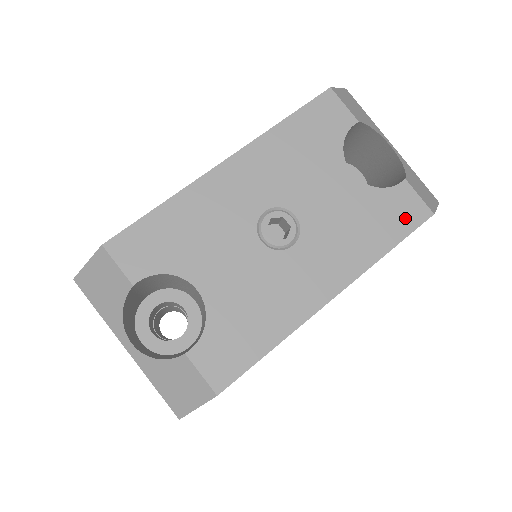
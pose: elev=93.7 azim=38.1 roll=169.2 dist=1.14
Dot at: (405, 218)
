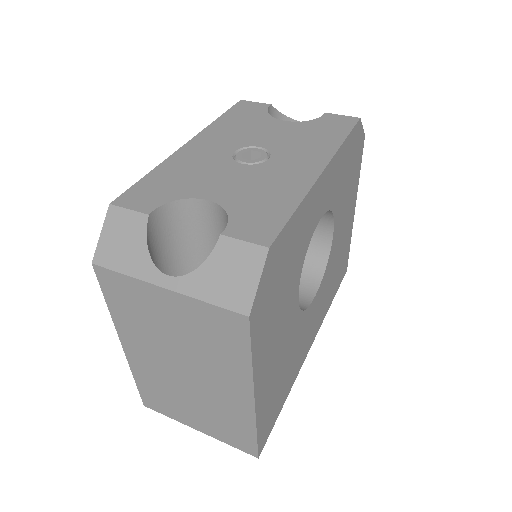
Dot at: (341, 125)
